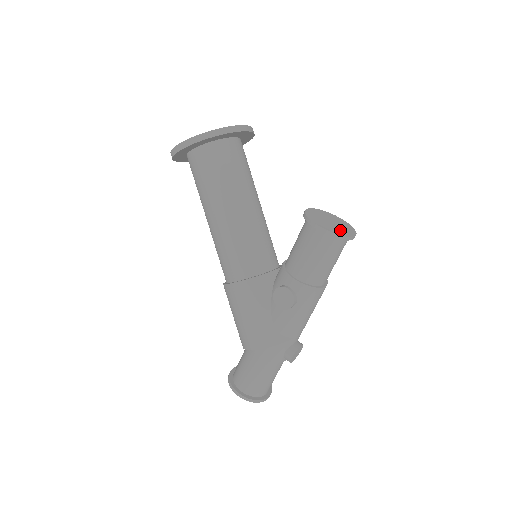
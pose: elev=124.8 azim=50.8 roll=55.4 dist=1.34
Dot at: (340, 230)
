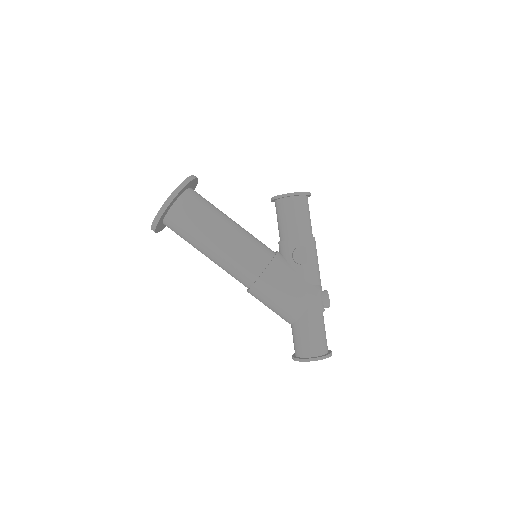
Dot at: occluded
